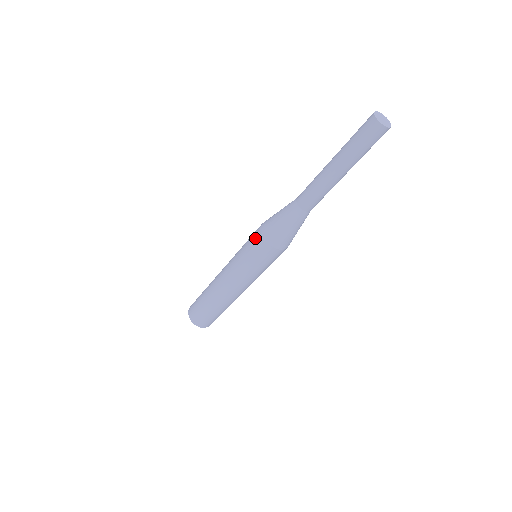
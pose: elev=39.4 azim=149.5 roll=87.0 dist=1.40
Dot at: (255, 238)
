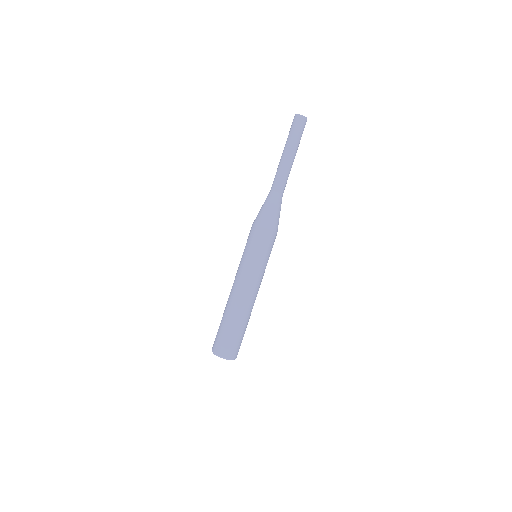
Dot at: occluded
